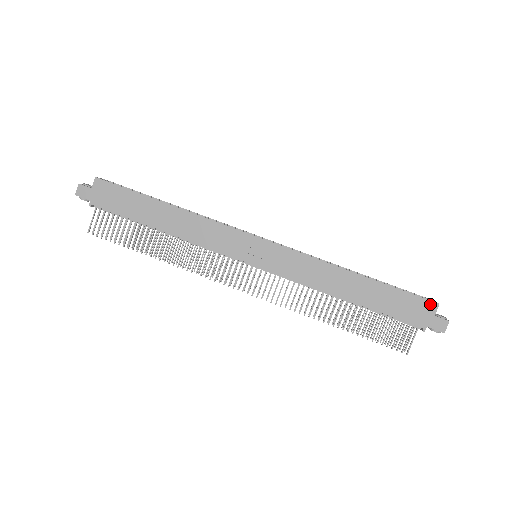
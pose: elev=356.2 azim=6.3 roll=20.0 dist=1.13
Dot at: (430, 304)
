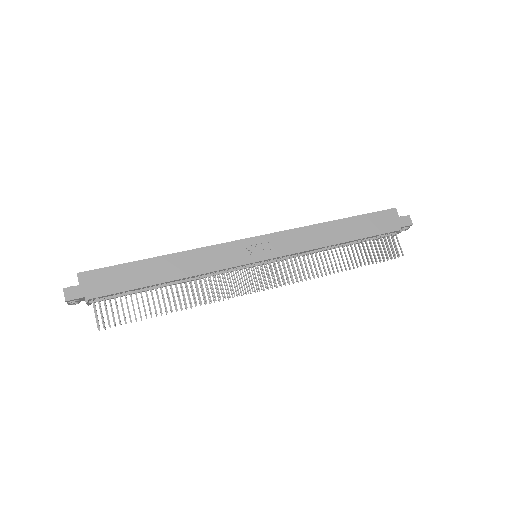
Dot at: (391, 211)
